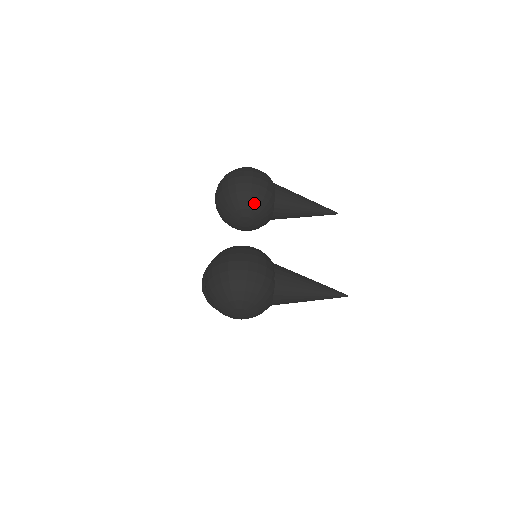
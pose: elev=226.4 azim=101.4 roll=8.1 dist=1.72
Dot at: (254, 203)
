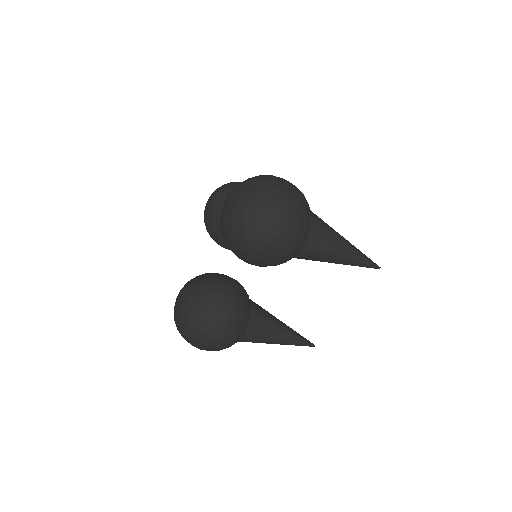
Dot at: occluded
